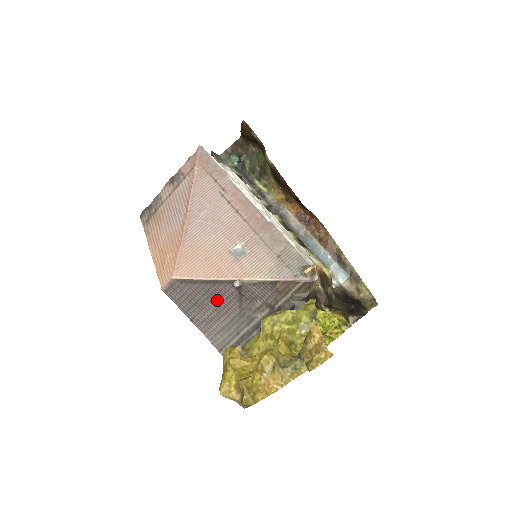
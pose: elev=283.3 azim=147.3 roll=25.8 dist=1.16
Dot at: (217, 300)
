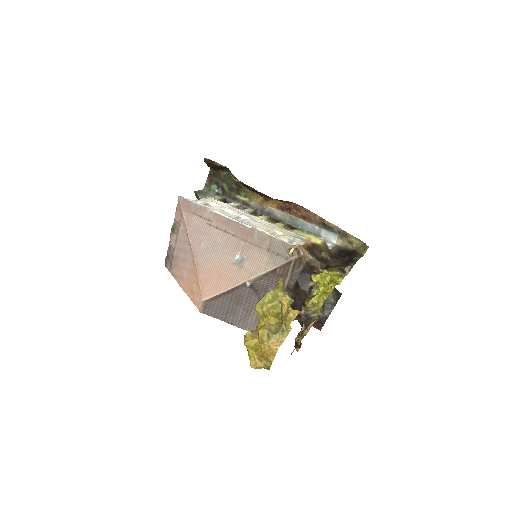
Dot at: (241, 302)
